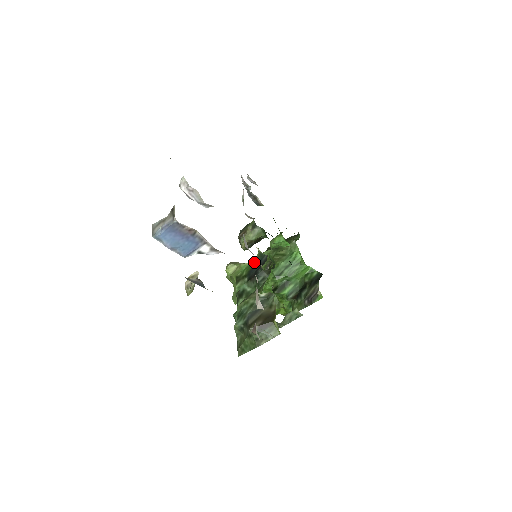
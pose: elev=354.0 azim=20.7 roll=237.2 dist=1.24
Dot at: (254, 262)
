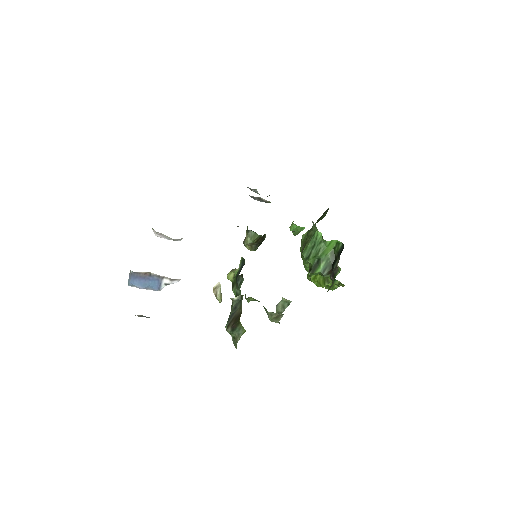
Dot at: (239, 268)
